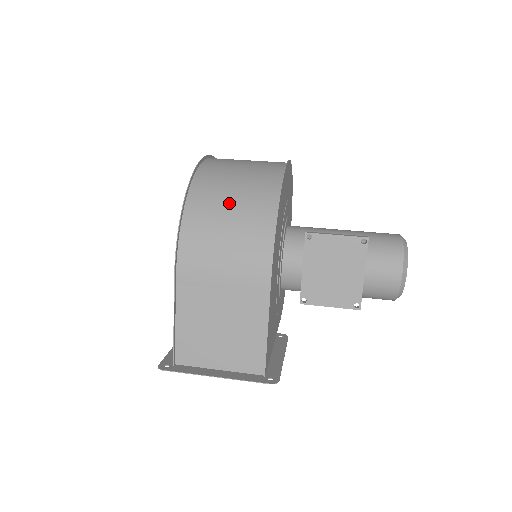
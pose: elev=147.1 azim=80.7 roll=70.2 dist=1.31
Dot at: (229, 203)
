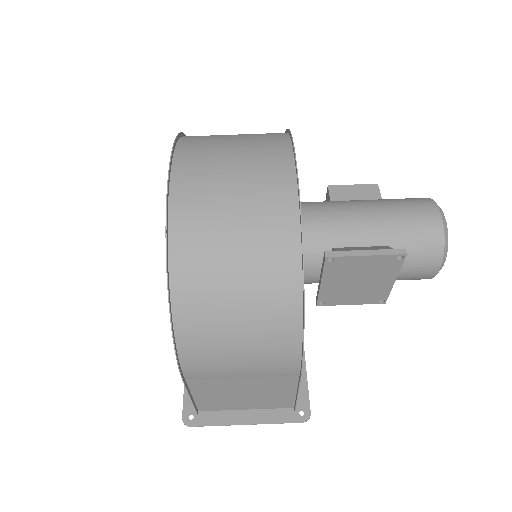
Dot at: (233, 299)
